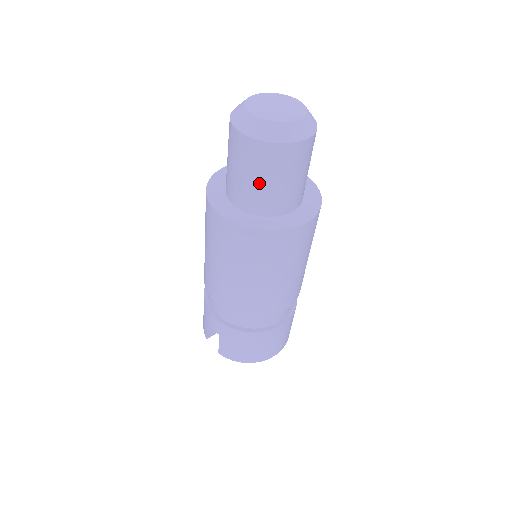
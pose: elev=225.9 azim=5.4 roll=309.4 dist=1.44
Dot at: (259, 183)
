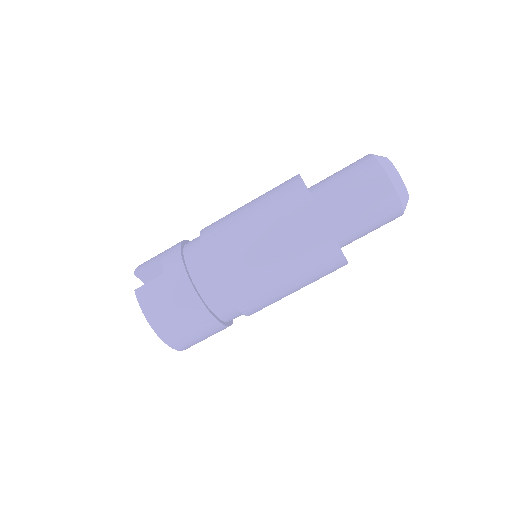
Dot at: (352, 196)
